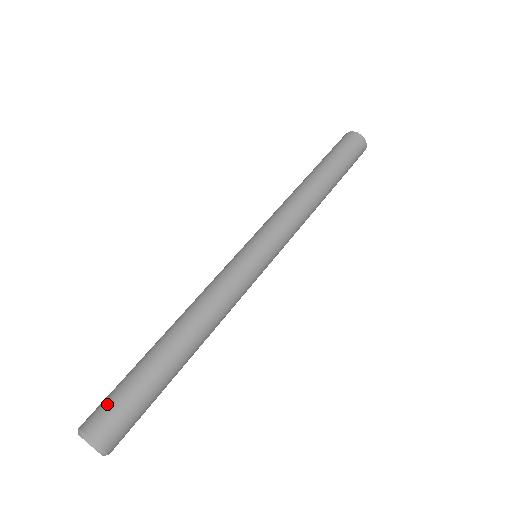
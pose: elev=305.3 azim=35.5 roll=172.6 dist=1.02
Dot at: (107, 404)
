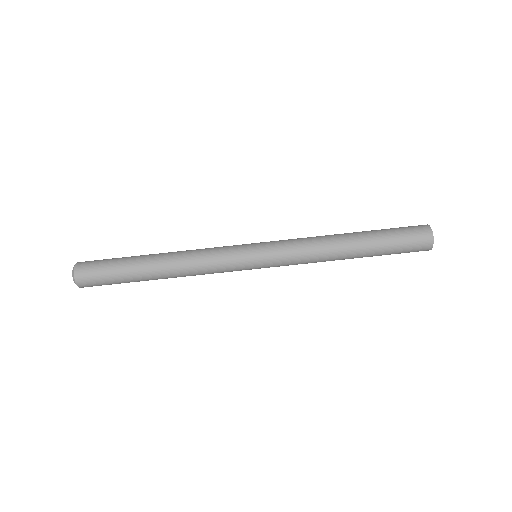
Dot at: (96, 262)
